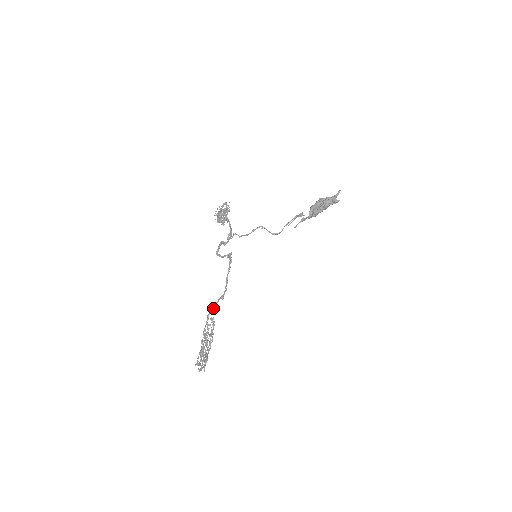
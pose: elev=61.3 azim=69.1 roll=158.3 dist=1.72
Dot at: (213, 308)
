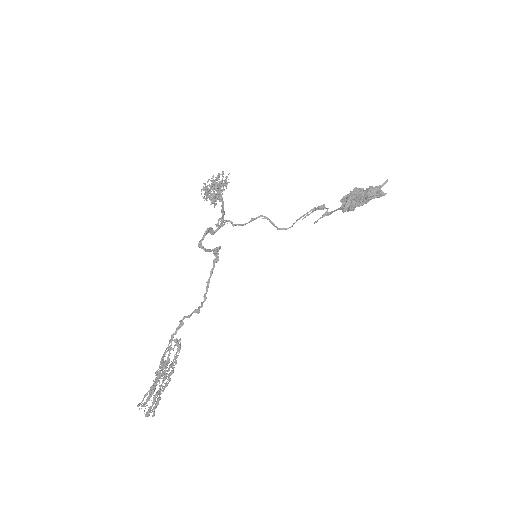
Dot at: (182, 325)
